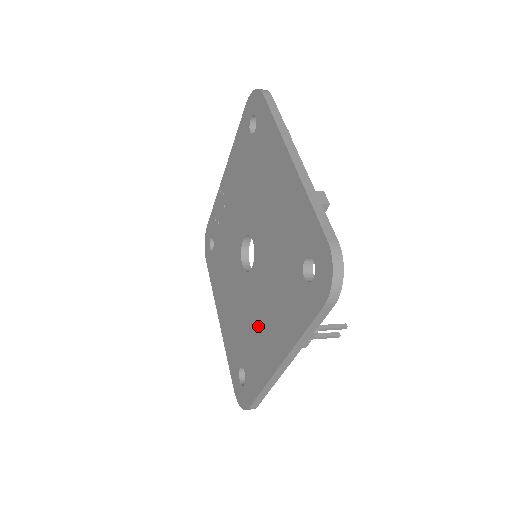
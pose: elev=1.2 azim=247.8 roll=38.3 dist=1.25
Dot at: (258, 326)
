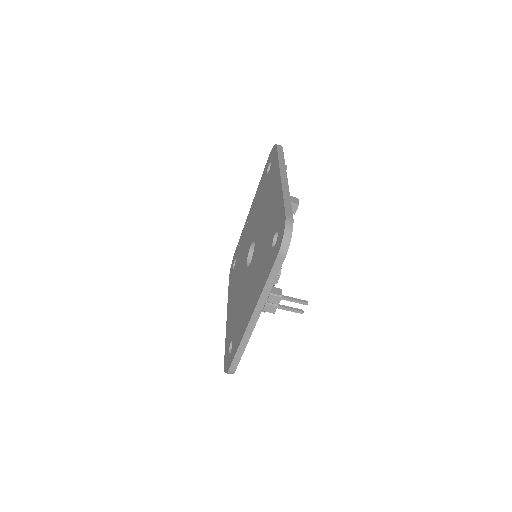
Dot at: (246, 300)
